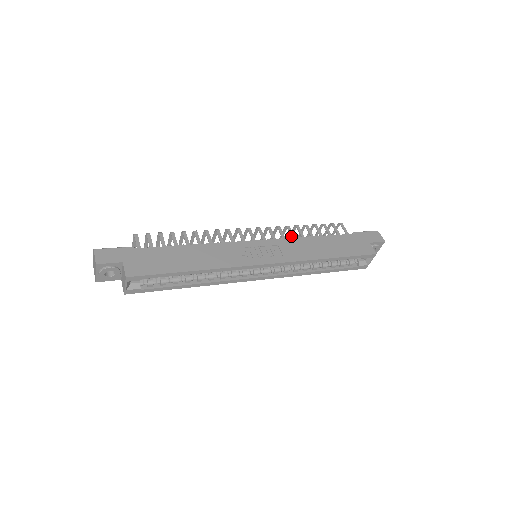
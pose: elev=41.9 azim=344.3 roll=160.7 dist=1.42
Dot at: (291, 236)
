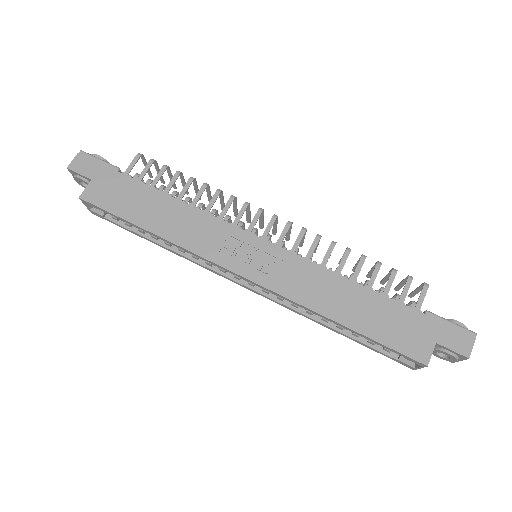
Dot at: (323, 259)
